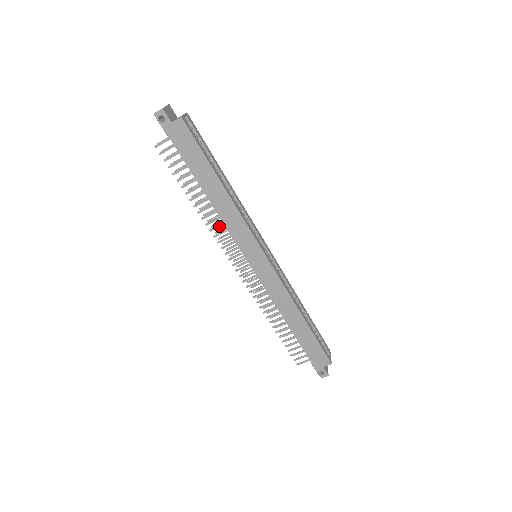
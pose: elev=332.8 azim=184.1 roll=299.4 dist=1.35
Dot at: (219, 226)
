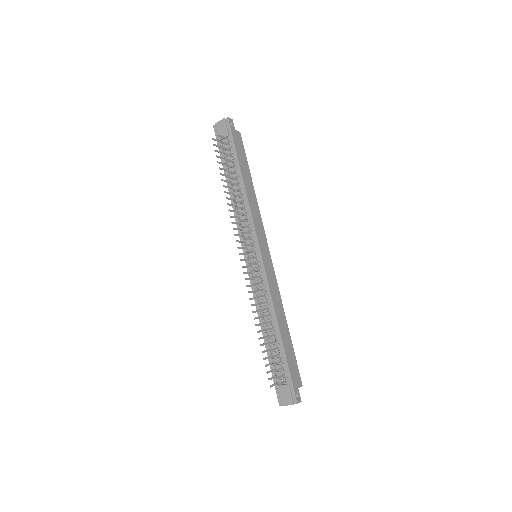
Dot at: (243, 214)
